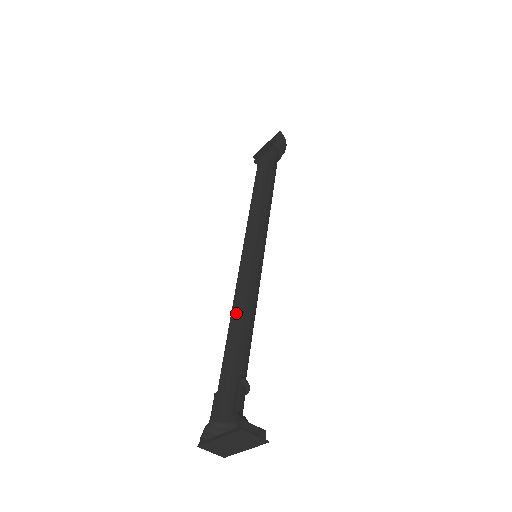
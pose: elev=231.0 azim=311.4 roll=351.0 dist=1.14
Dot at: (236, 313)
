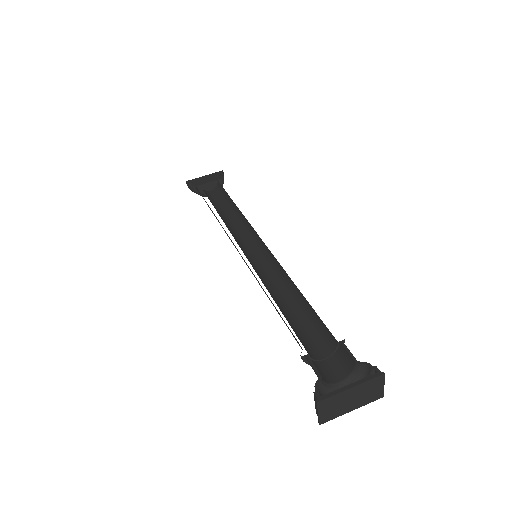
Dot at: (271, 295)
